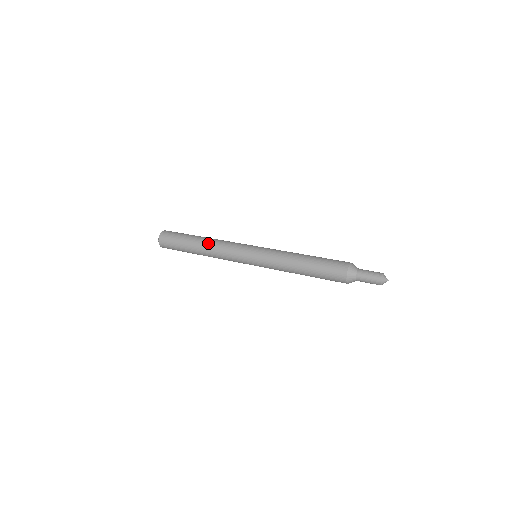
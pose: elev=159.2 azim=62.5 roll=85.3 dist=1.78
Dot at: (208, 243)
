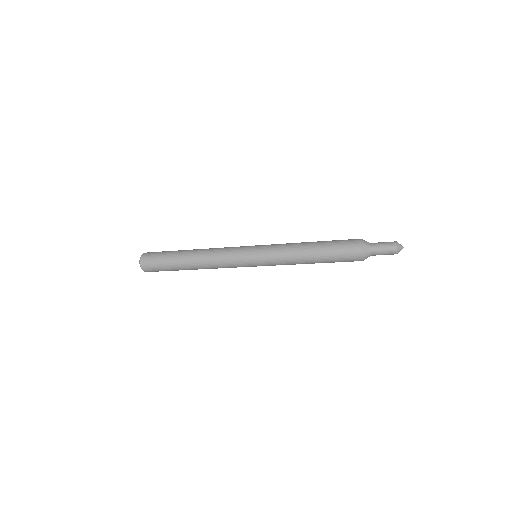
Dot at: (200, 252)
